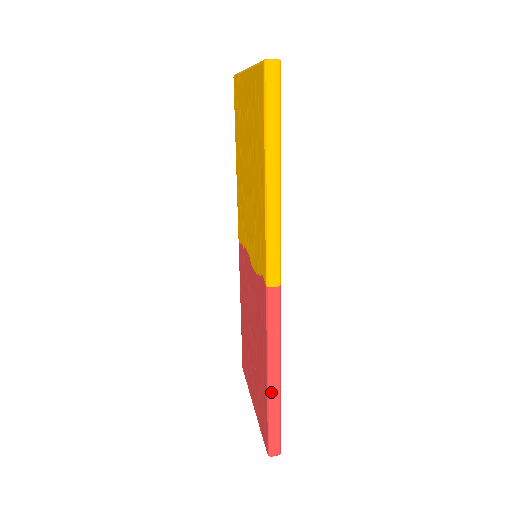
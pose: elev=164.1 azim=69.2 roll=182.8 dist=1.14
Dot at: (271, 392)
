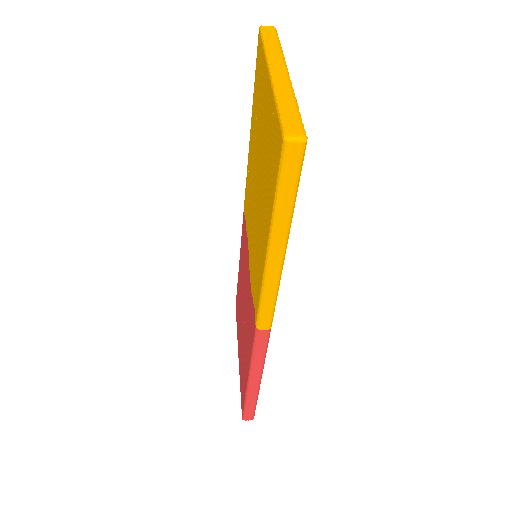
Dot at: (250, 390)
